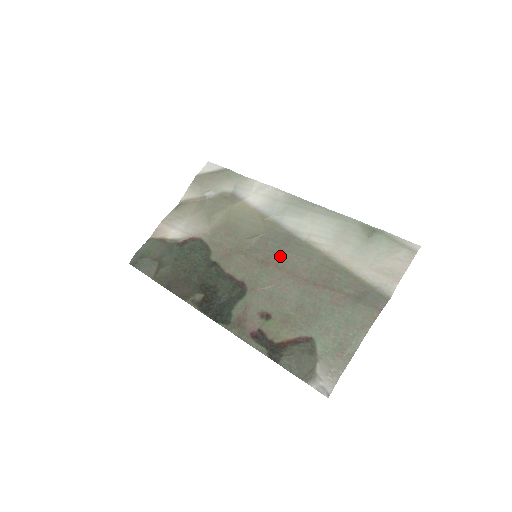
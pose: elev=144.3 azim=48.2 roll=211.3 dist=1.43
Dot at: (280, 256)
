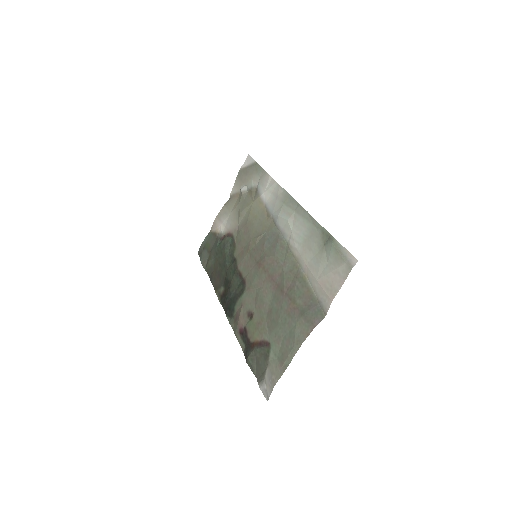
Dot at: (267, 258)
